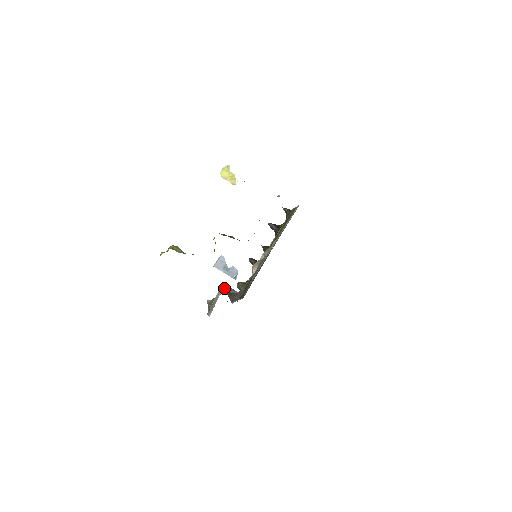
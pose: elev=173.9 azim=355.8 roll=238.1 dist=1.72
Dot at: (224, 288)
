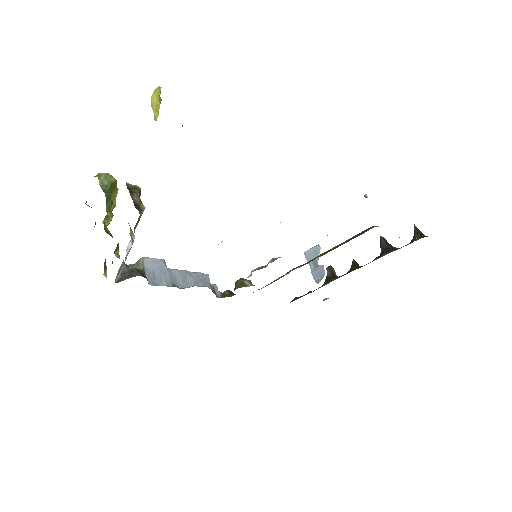
Dot at: (144, 261)
